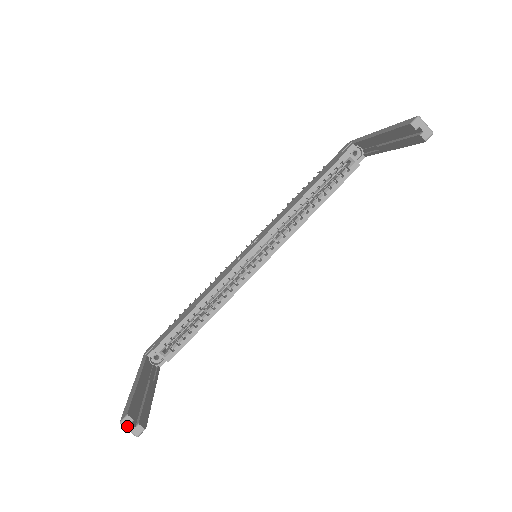
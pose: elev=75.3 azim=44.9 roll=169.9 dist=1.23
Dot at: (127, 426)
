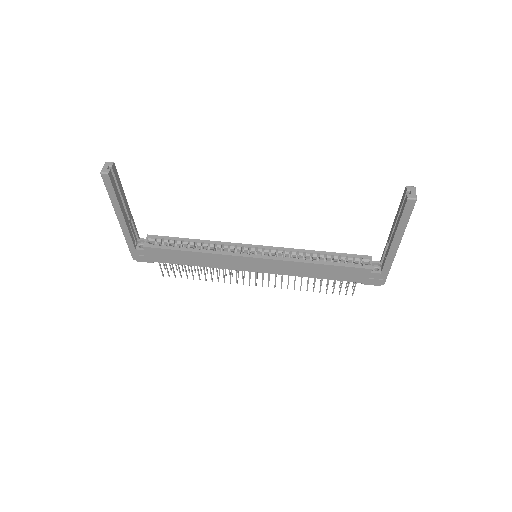
Dot at: (106, 165)
